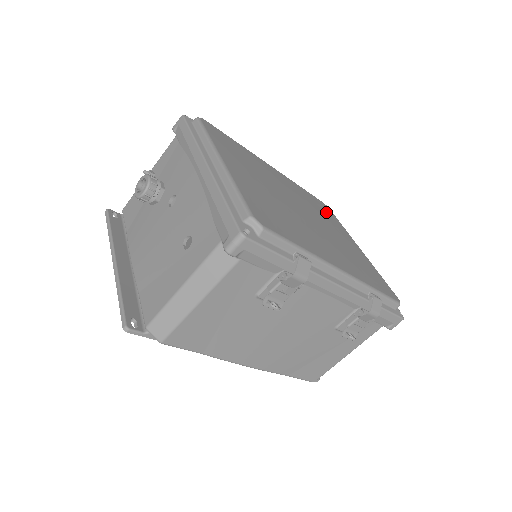
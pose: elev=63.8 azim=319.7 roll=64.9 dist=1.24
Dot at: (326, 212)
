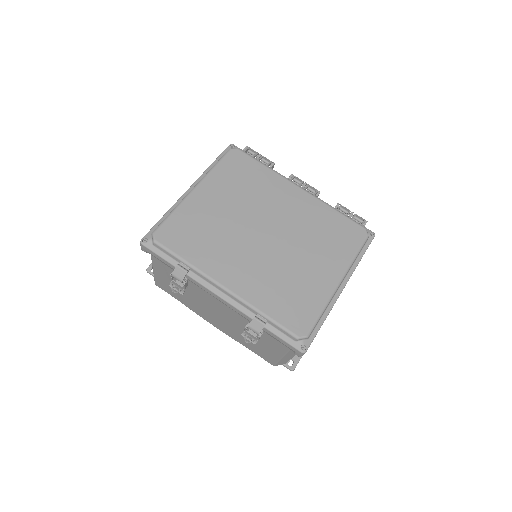
Dot at: (339, 239)
